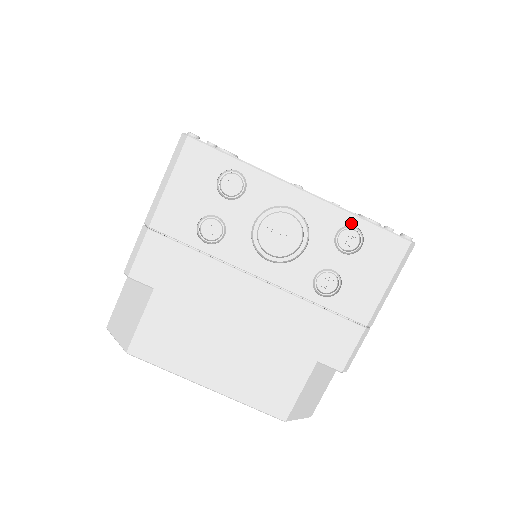
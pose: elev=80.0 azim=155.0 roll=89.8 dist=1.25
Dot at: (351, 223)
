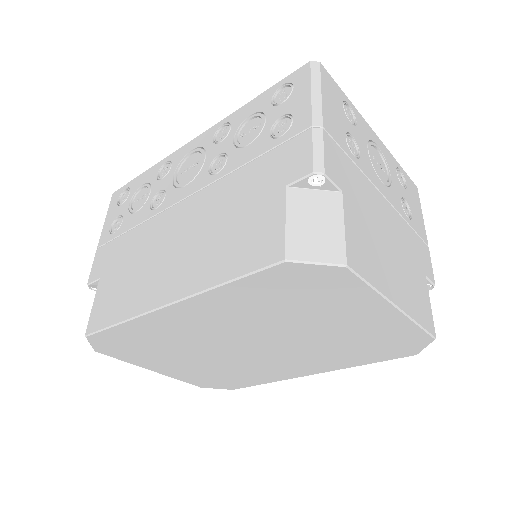
Dot at: (398, 166)
